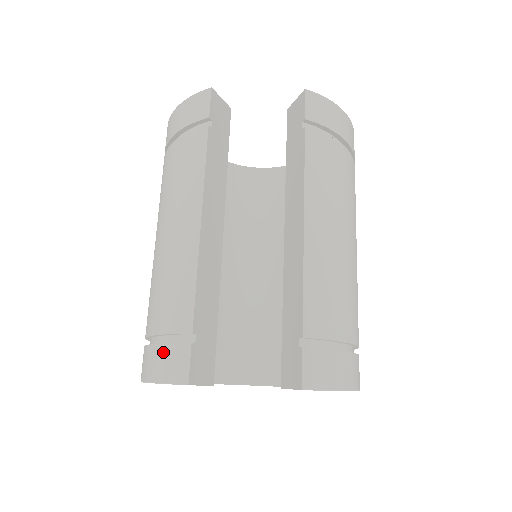
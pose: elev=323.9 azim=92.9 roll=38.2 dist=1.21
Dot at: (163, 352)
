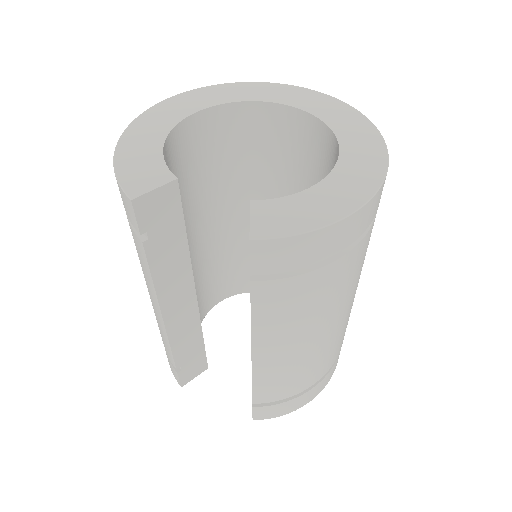
Dot at: occluded
